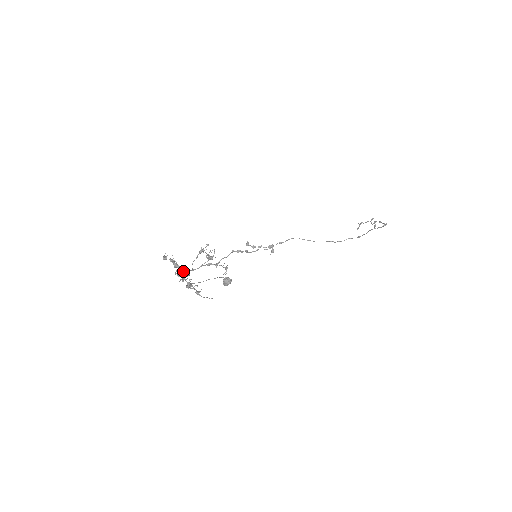
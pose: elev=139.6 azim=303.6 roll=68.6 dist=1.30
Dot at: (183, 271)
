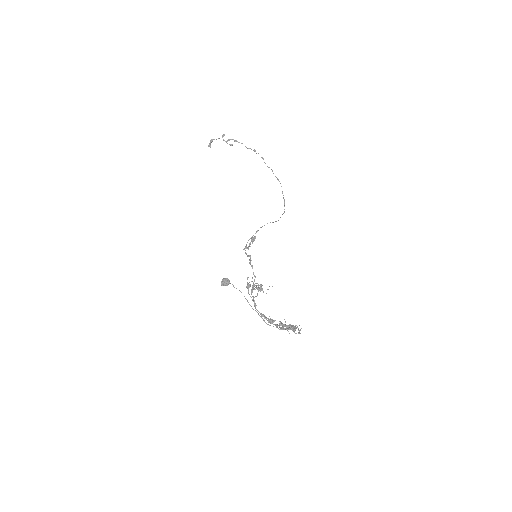
Dot at: occluded
